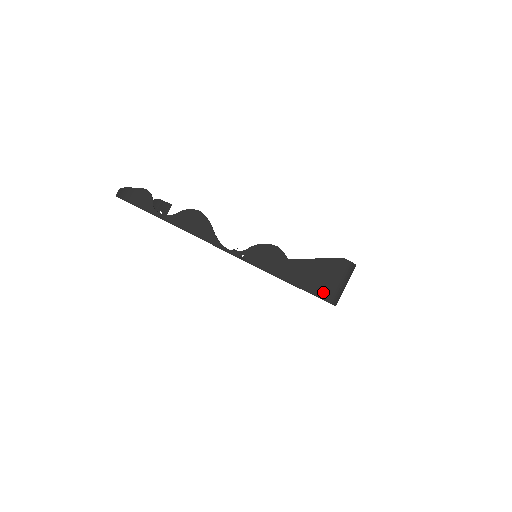
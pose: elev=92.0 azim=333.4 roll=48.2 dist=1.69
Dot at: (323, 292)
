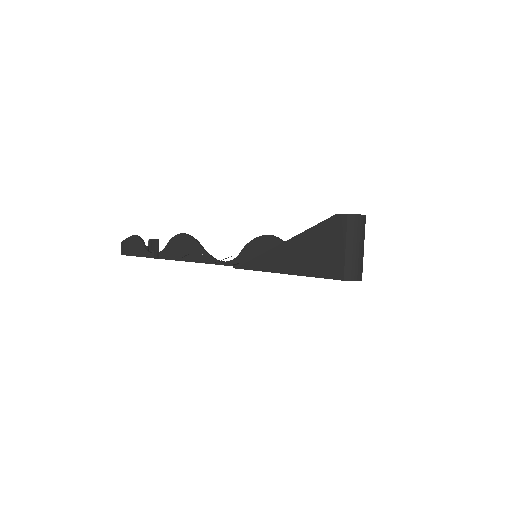
Dot at: (330, 269)
